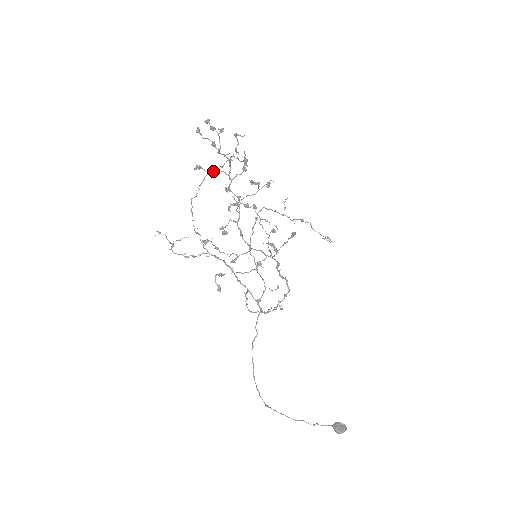
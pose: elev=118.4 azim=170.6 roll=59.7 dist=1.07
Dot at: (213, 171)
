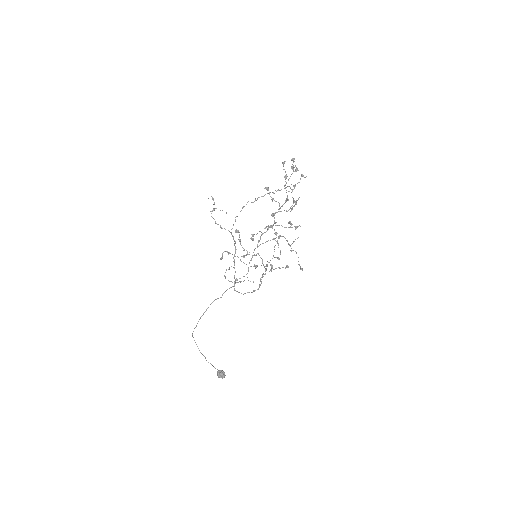
Dot at: occluded
